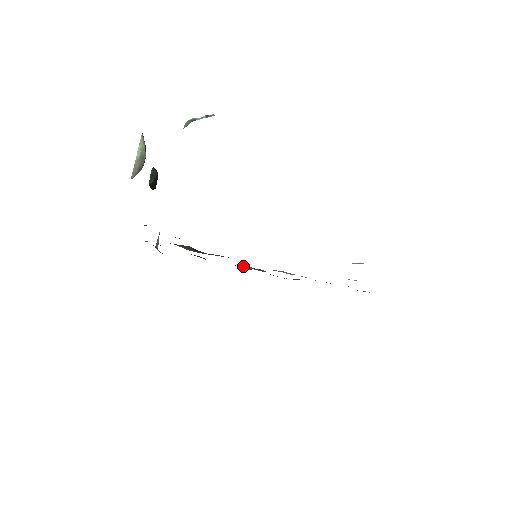
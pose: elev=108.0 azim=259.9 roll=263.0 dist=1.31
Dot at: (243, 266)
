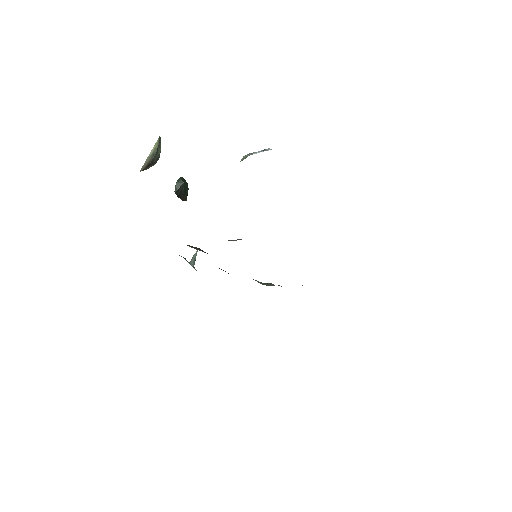
Dot at: occluded
